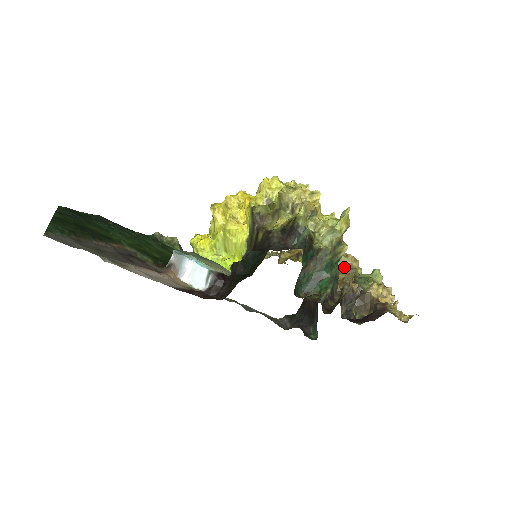
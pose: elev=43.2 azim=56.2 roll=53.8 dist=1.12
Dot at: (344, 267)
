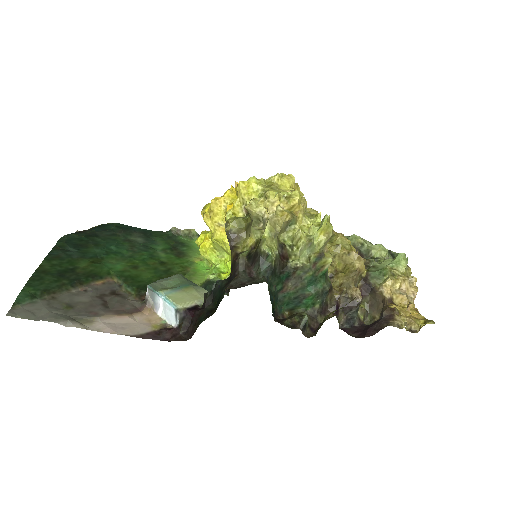
Dot at: (346, 267)
